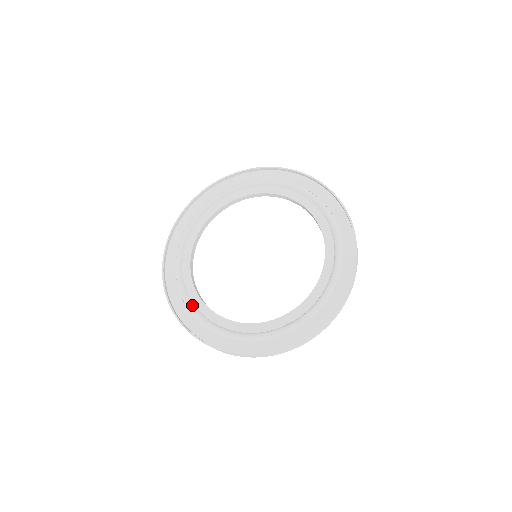
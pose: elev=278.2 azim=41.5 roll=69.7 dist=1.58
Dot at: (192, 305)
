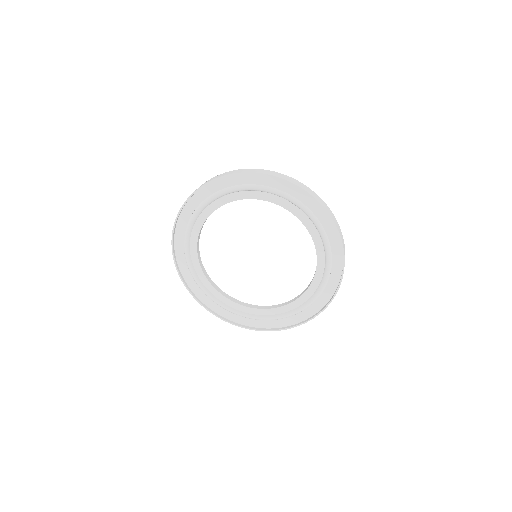
Dot at: (200, 282)
